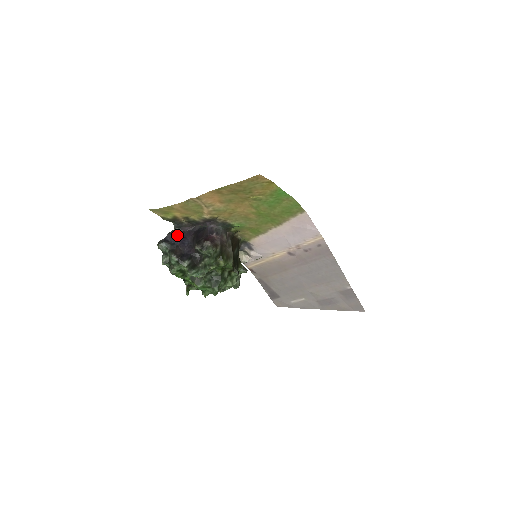
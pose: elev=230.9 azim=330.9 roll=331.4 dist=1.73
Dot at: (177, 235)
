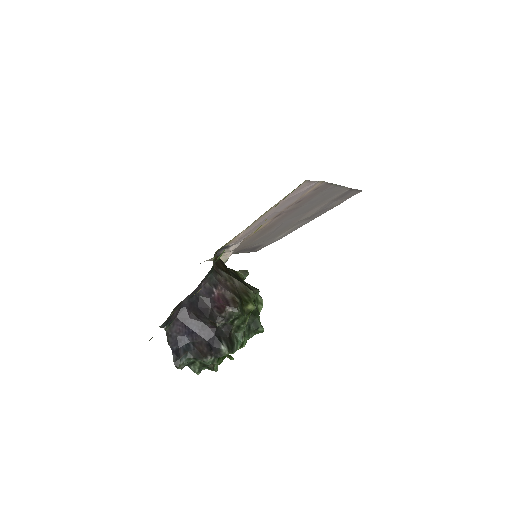
Dot at: (176, 332)
